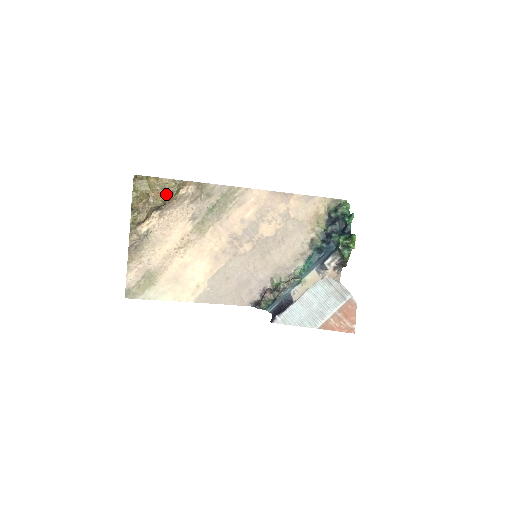
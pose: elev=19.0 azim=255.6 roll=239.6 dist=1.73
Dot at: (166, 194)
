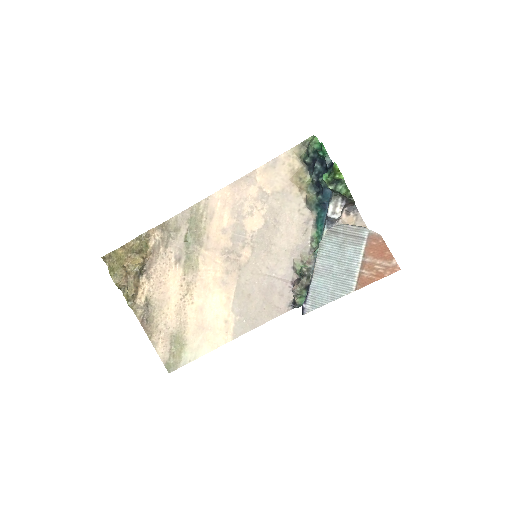
Dot at: (139, 255)
